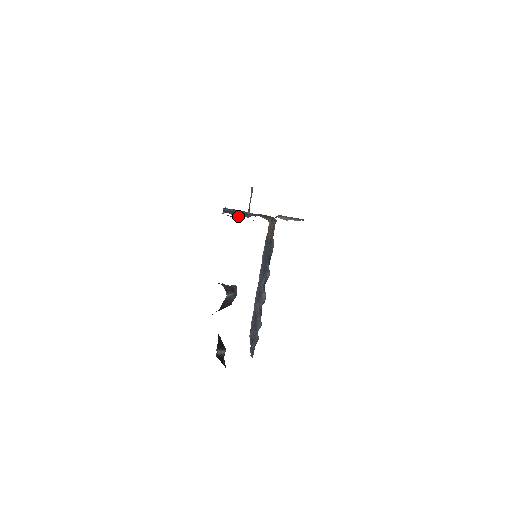
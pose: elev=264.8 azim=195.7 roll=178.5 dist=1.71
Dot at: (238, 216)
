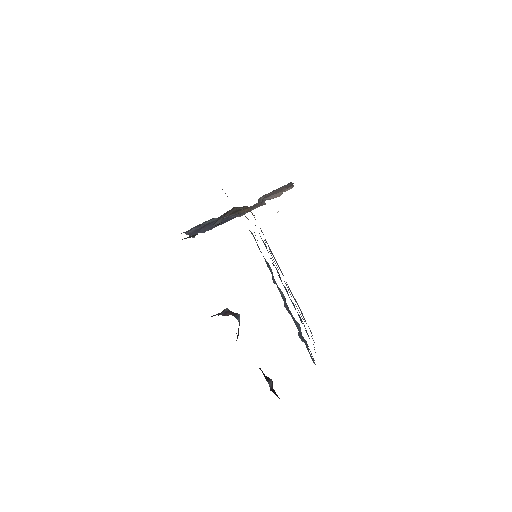
Dot at: occluded
